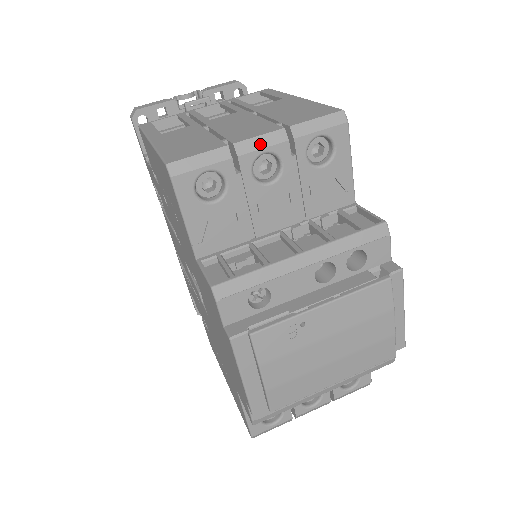
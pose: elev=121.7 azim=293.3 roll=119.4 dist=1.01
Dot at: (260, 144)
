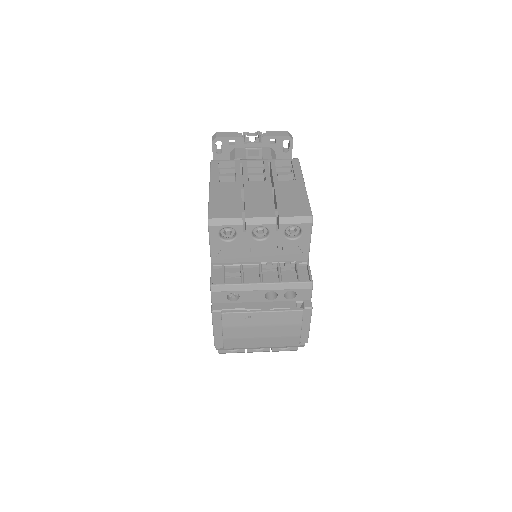
Dot at: (260, 222)
